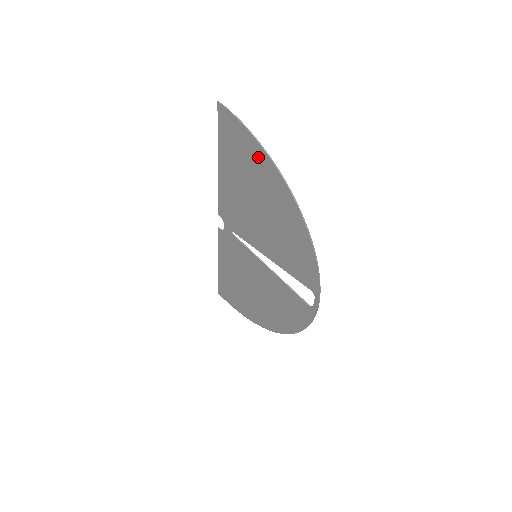
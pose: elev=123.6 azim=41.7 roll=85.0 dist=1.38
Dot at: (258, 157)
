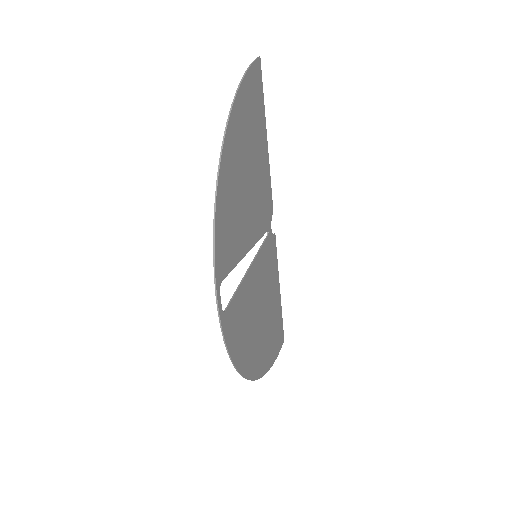
Dot at: (242, 102)
